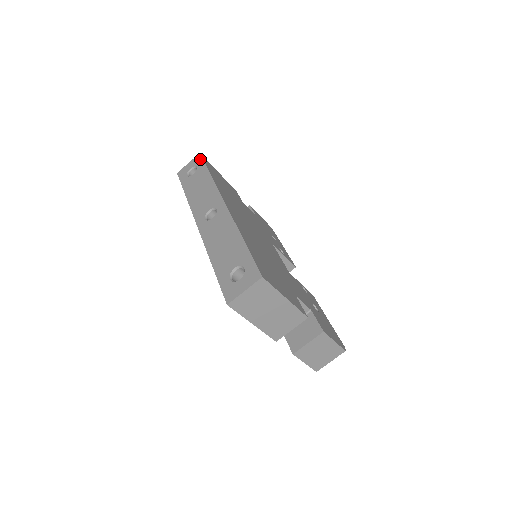
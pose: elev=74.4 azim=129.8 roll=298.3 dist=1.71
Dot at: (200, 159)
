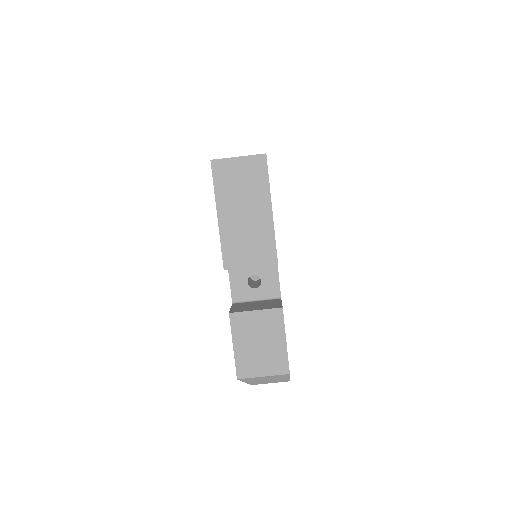
Dot at: occluded
